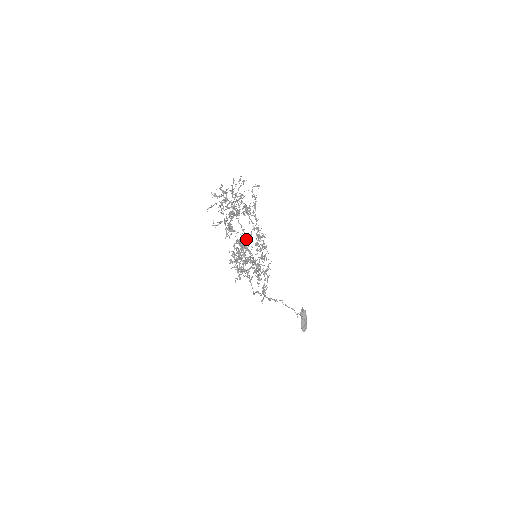
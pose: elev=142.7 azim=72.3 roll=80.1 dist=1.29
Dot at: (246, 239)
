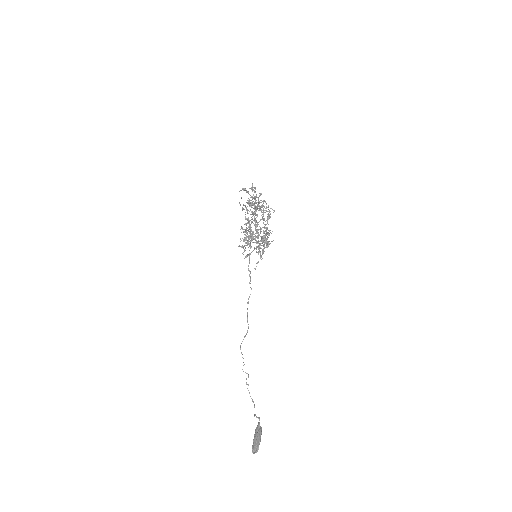
Dot at: occluded
